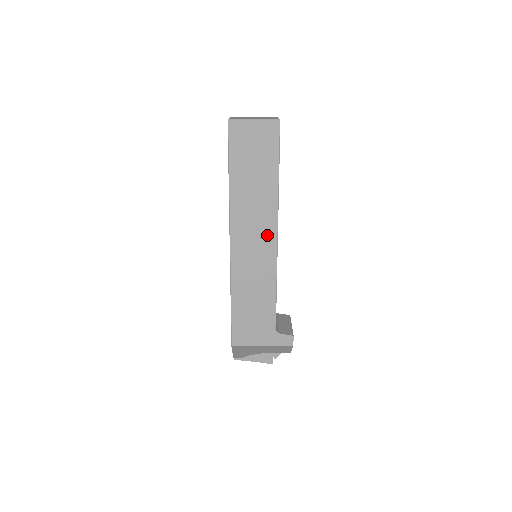
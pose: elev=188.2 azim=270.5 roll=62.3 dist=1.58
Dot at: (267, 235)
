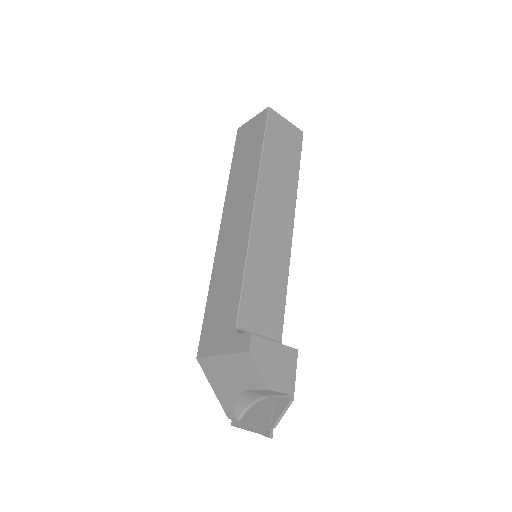
Dot at: (246, 210)
